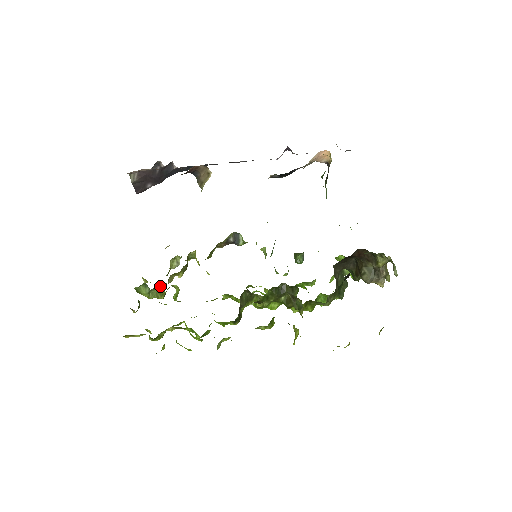
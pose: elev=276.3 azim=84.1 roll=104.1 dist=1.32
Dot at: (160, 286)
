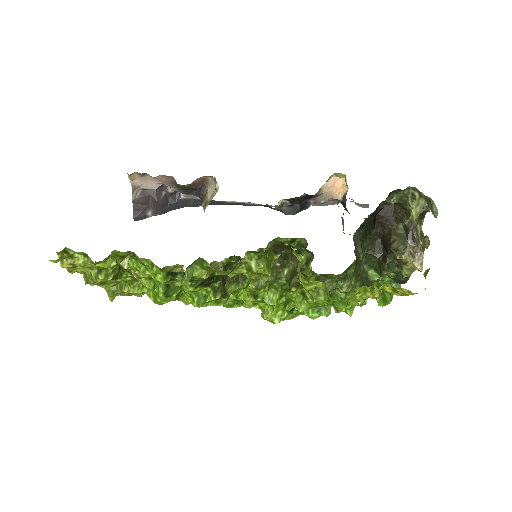
Dot at: occluded
